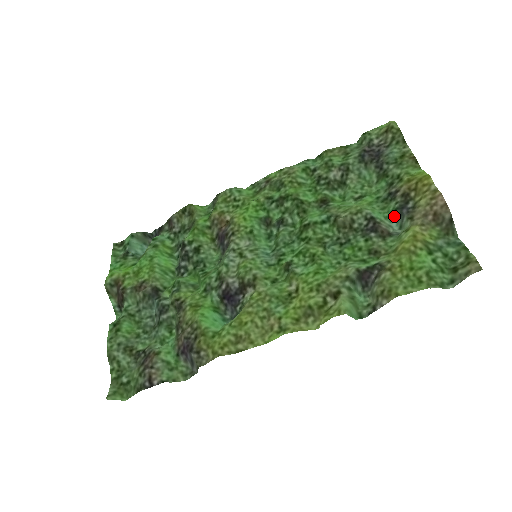
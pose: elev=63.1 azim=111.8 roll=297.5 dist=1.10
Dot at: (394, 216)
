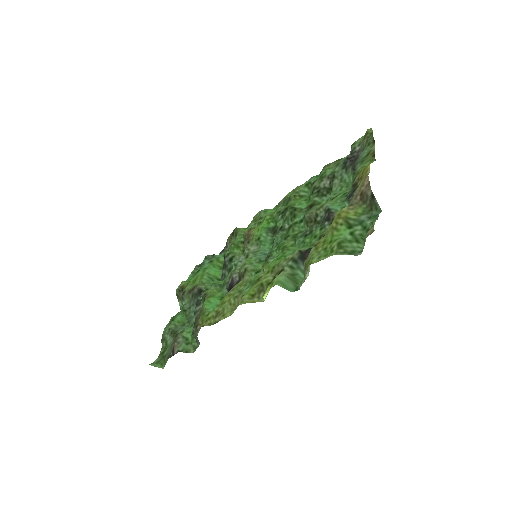
Dot at: occluded
